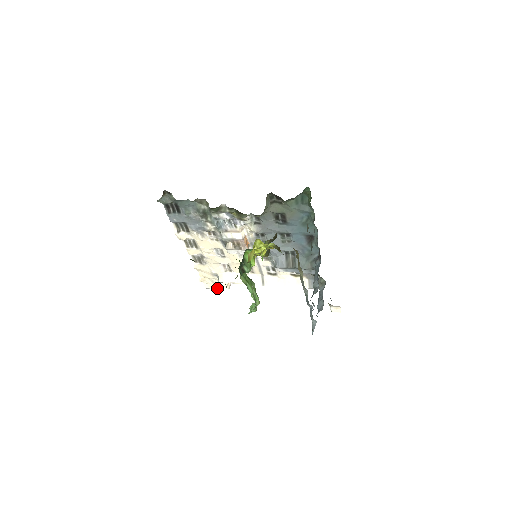
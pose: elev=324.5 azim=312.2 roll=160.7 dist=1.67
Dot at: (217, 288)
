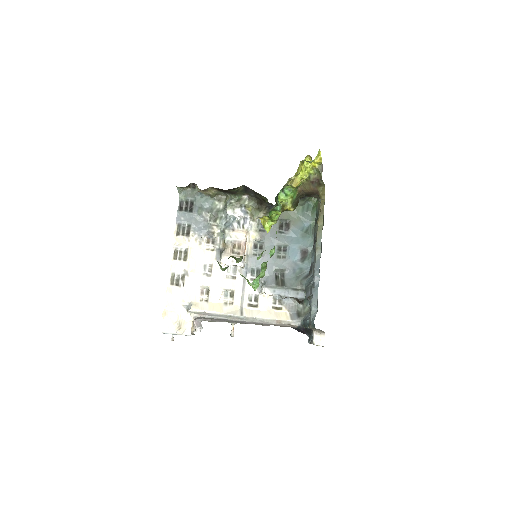
Dot at: (179, 328)
